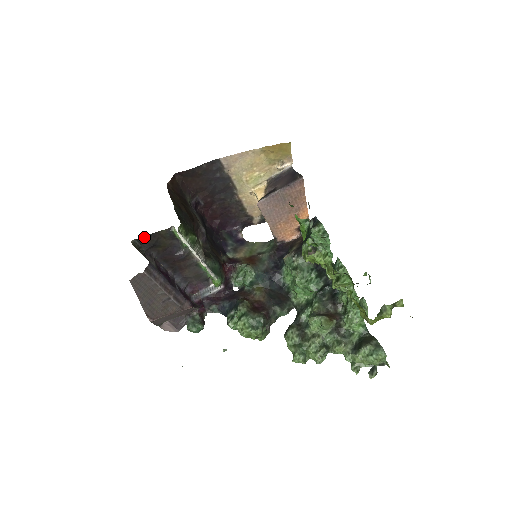
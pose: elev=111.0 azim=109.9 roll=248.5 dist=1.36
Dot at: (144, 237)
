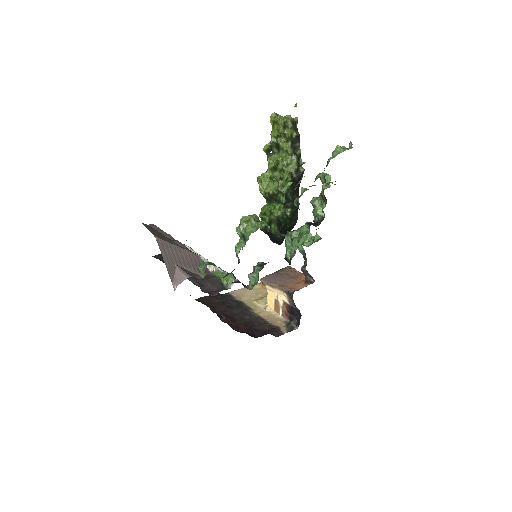
Dot at: (160, 254)
